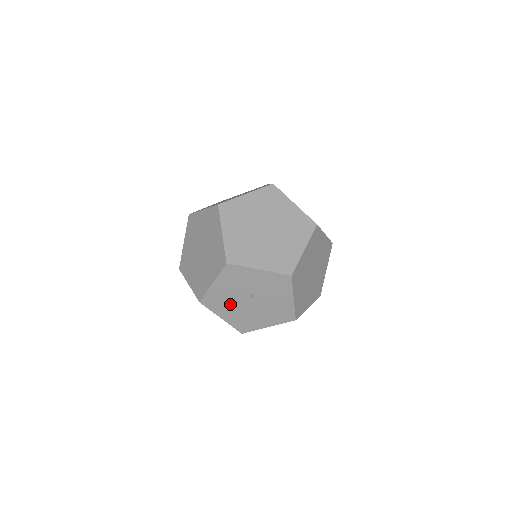
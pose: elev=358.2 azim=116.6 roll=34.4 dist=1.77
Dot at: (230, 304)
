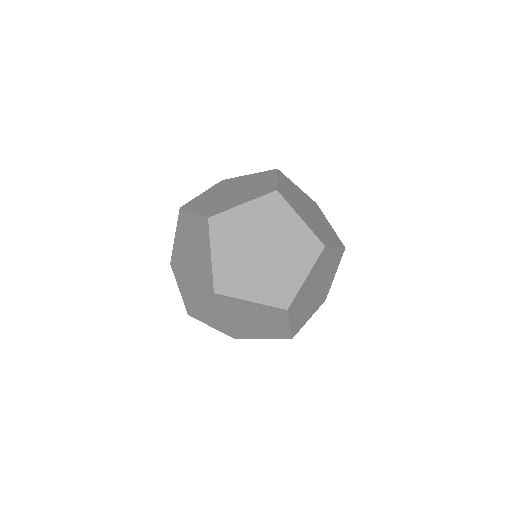
Dot at: occluded
